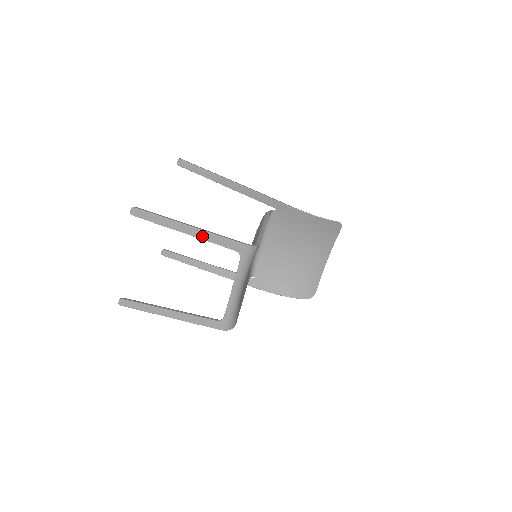
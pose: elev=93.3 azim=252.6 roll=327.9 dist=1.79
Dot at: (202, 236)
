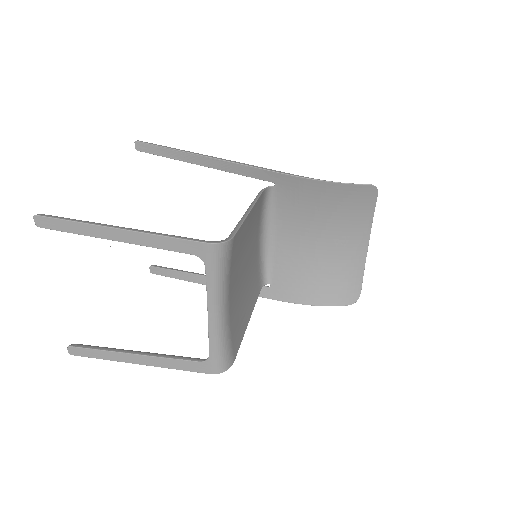
Dot at: (140, 241)
